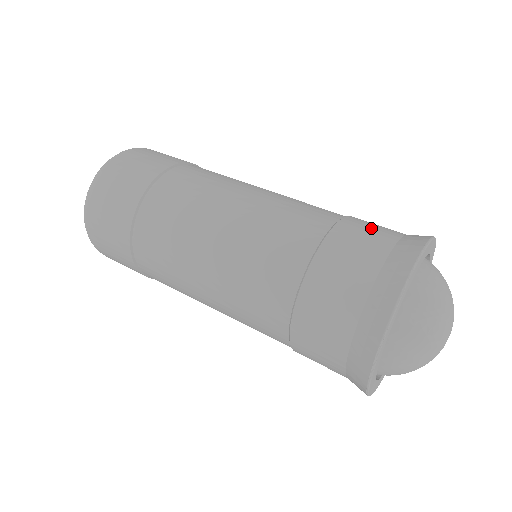
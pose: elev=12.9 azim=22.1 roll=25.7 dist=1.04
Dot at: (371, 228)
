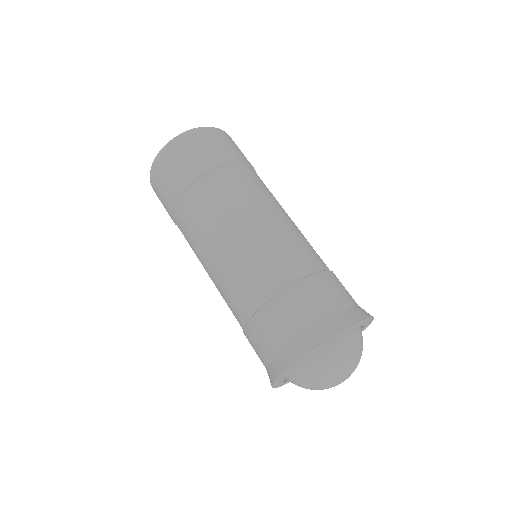
Dot at: (308, 303)
